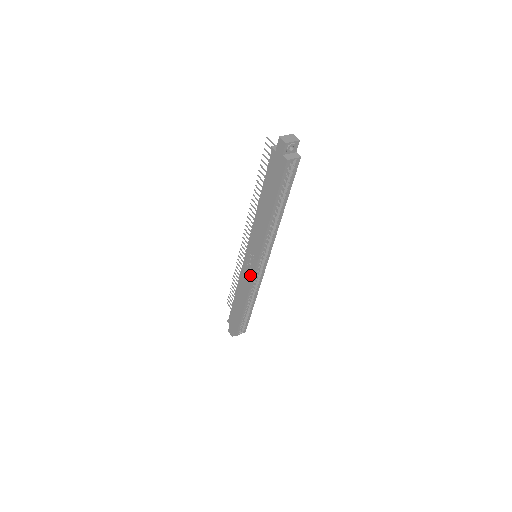
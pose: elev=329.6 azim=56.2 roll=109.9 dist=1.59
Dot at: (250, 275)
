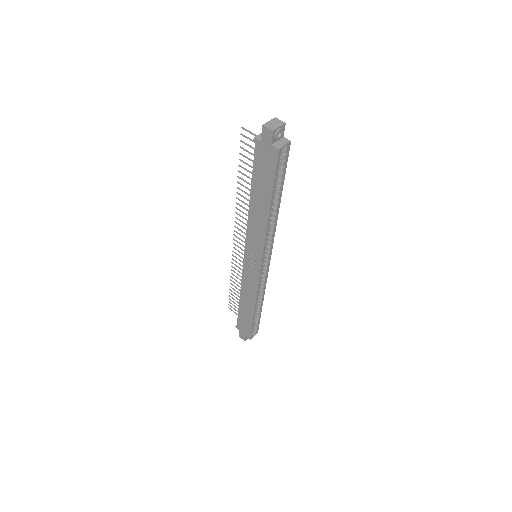
Dot at: (255, 277)
